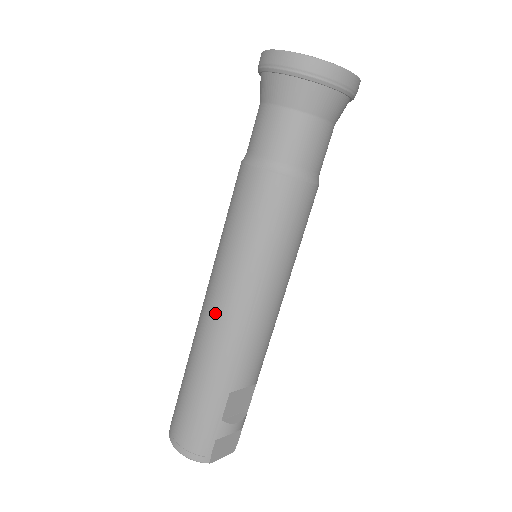
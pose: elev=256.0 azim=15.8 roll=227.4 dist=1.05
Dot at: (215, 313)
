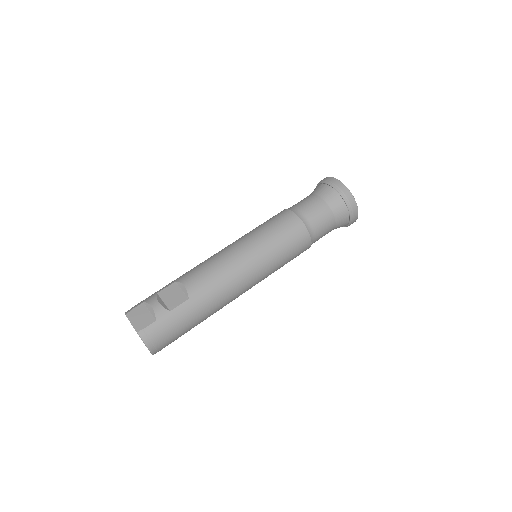
Dot at: occluded
